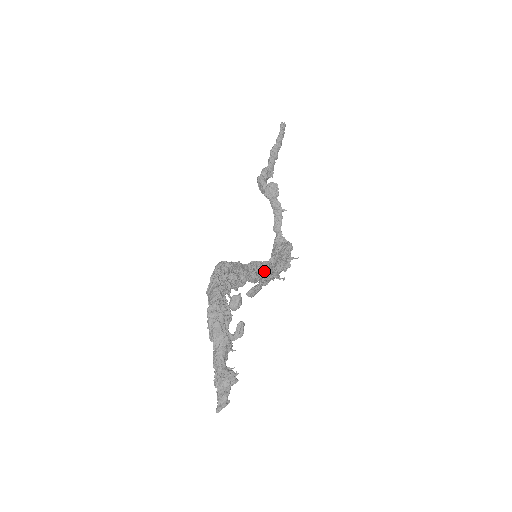
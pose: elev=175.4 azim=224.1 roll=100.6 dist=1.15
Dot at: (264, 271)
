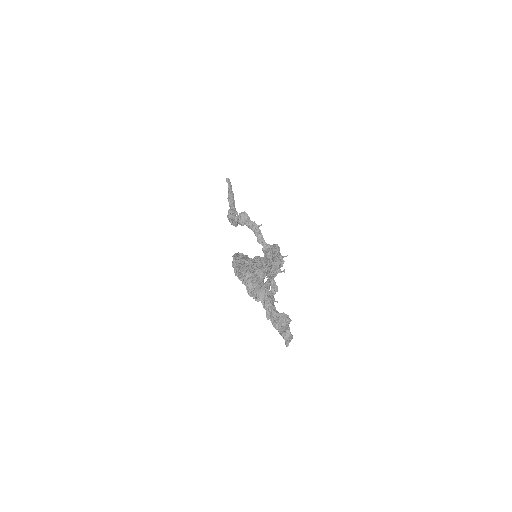
Dot at: (267, 266)
